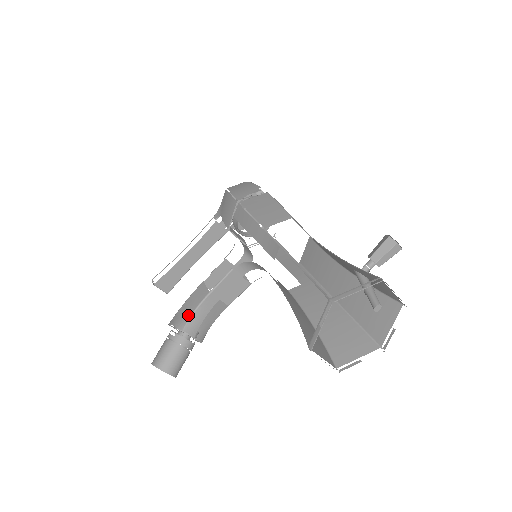
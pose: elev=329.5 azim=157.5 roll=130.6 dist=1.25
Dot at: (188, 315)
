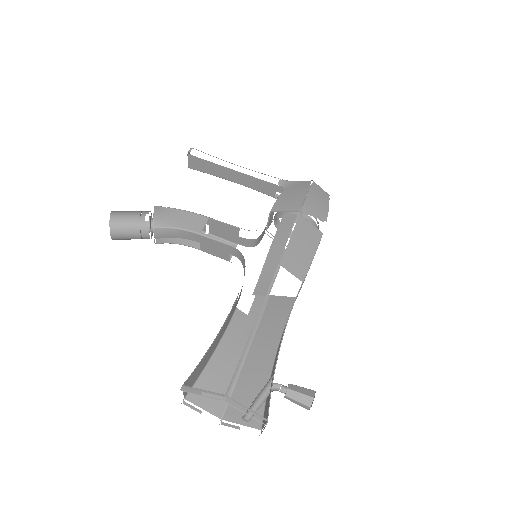
Dot at: (170, 224)
